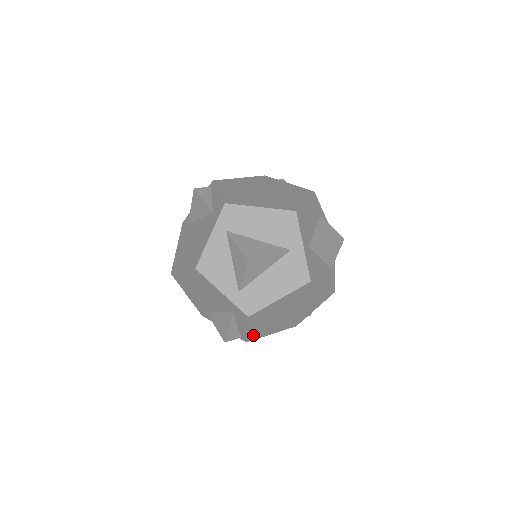
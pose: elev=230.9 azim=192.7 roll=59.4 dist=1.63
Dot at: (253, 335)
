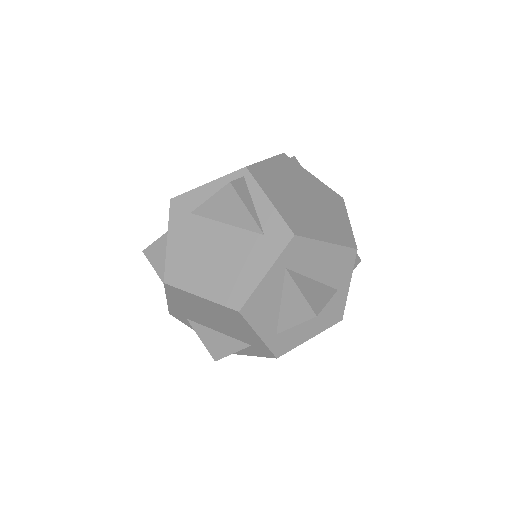
Dot at: occluded
